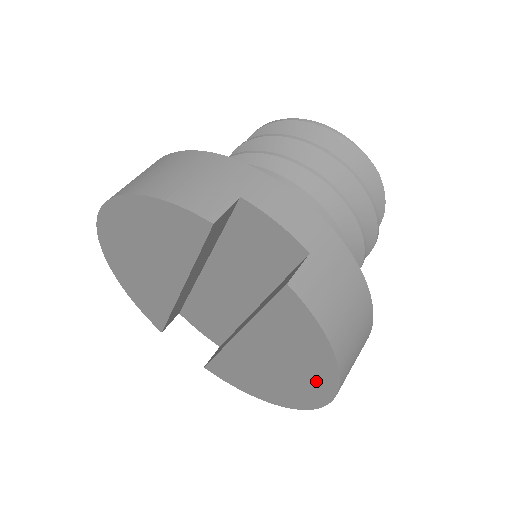
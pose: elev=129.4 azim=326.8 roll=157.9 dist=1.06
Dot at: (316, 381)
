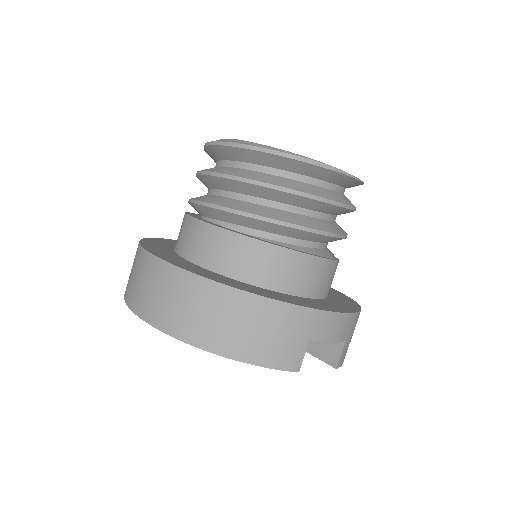
Dot at: occluded
